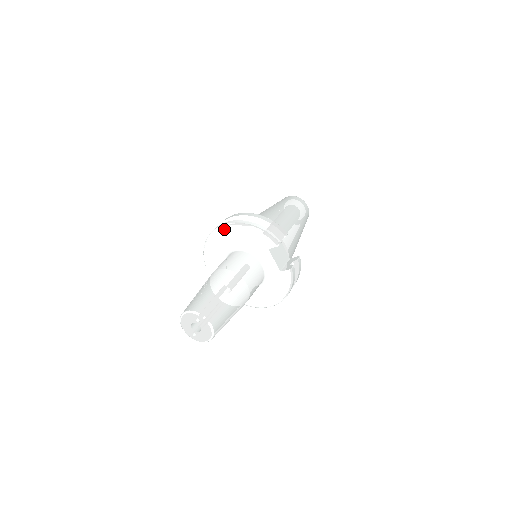
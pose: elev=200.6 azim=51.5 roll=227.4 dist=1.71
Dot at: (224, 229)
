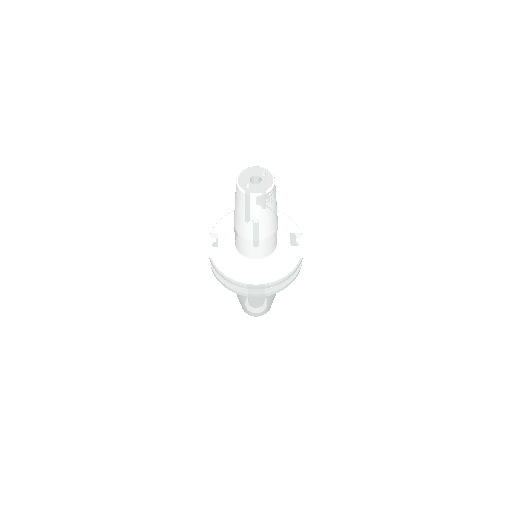
Dot at: occluded
